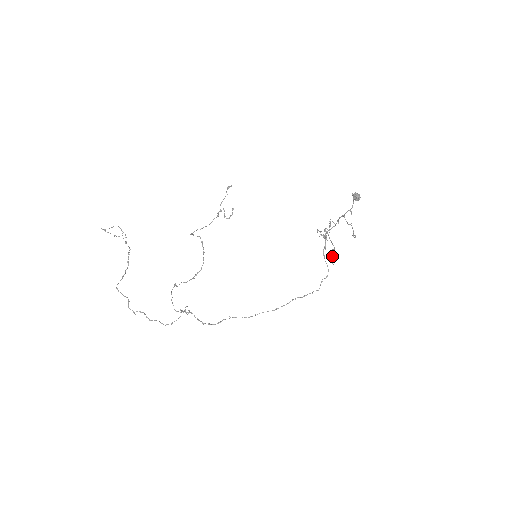
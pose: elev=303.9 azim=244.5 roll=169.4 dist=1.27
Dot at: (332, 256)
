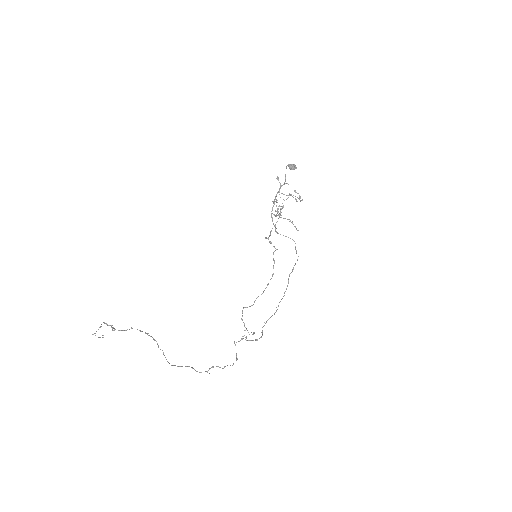
Dot at: occluded
